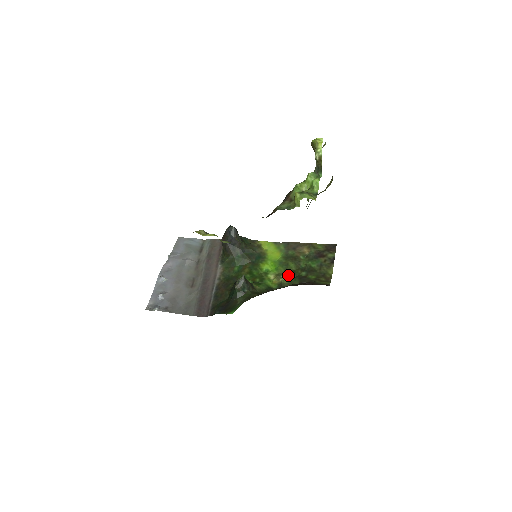
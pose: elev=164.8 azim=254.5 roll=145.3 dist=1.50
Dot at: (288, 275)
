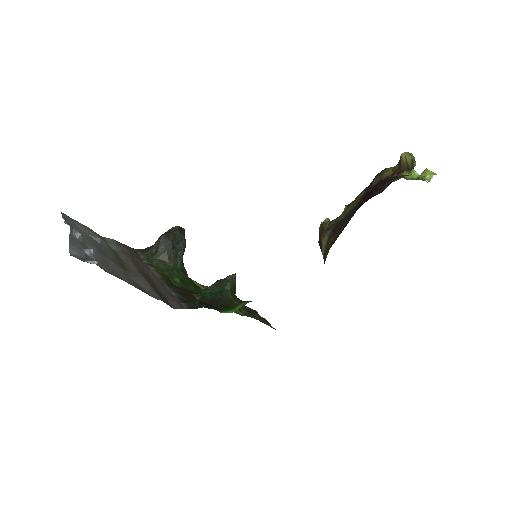
Dot at: (241, 312)
